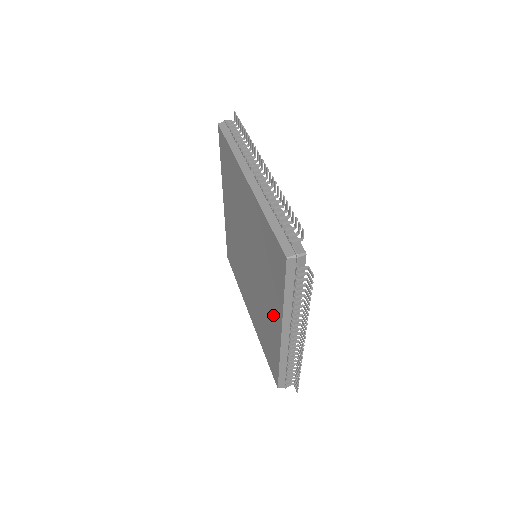
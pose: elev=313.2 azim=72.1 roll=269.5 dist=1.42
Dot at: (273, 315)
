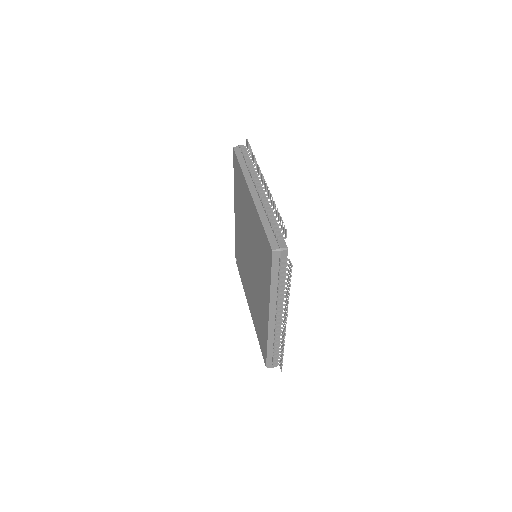
Dot at: (264, 302)
